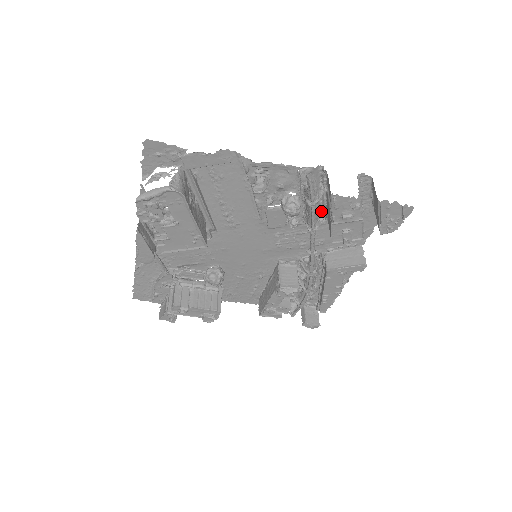
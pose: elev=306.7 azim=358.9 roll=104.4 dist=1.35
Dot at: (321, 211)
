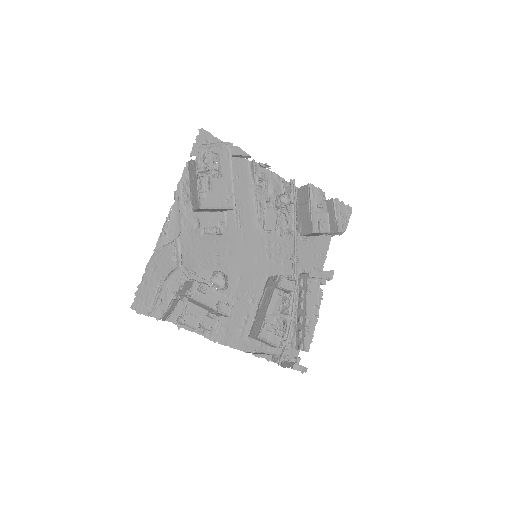
Dot at: occluded
